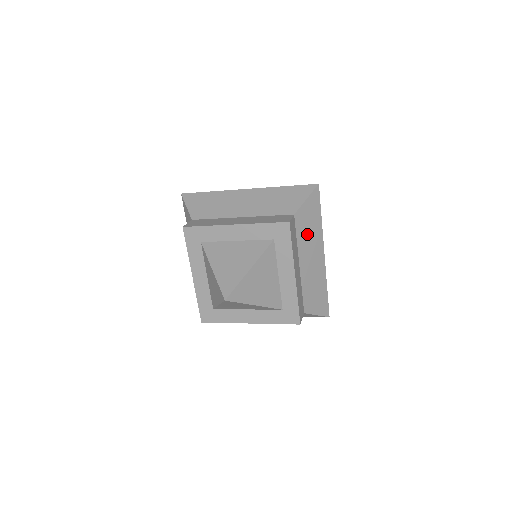
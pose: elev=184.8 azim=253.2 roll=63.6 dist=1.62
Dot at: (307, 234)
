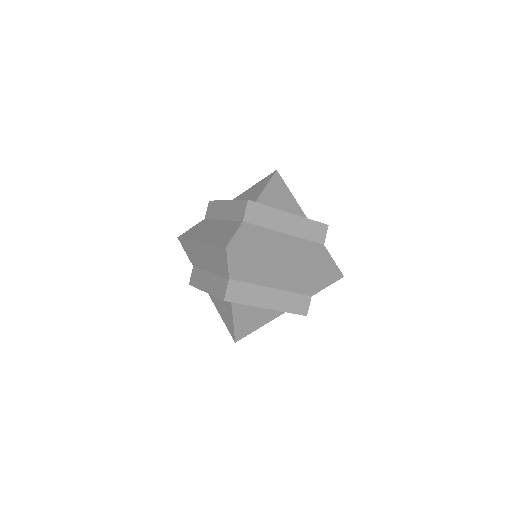
Dot at: (256, 273)
